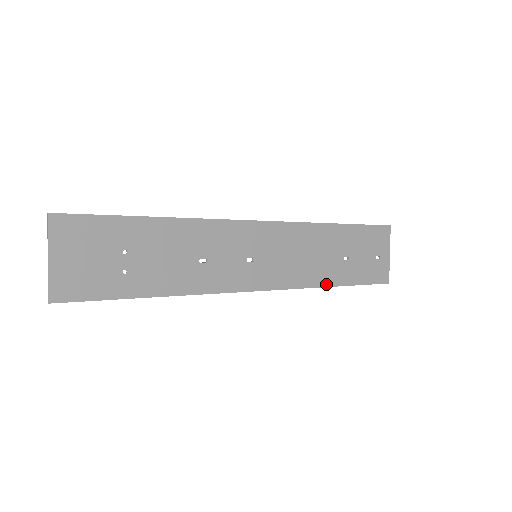
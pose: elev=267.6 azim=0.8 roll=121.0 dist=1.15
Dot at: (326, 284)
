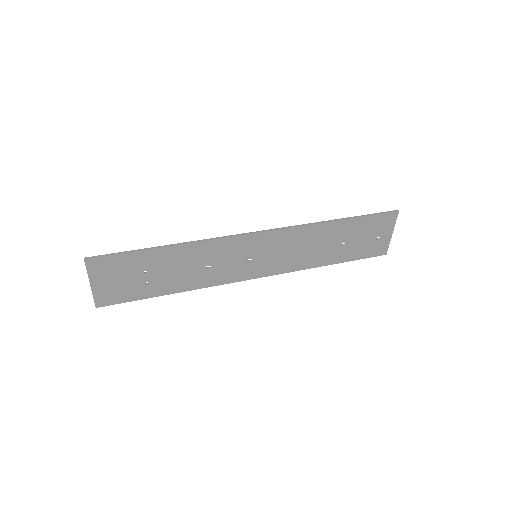
Dot at: (321, 265)
